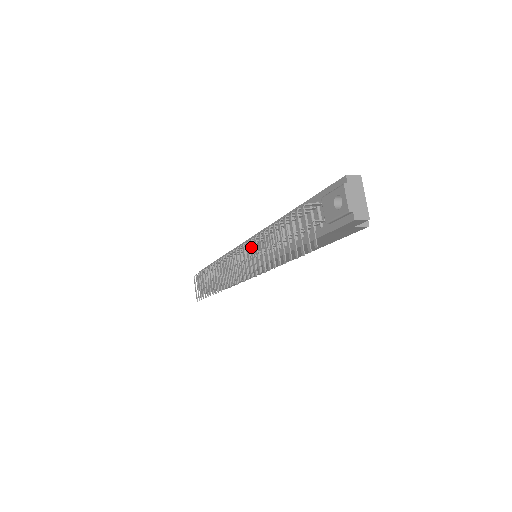
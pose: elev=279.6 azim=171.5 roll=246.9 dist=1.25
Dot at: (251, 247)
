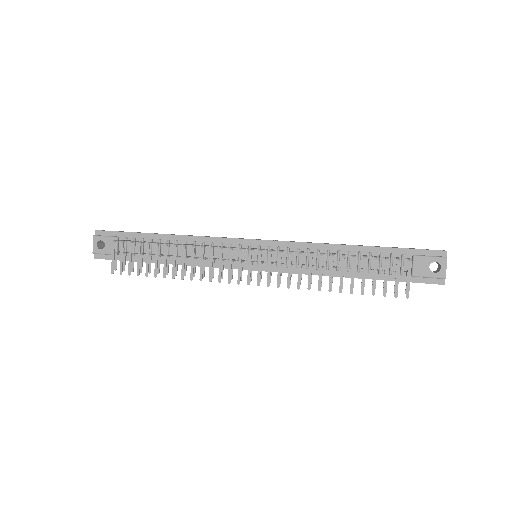
Dot at: (300, 261)
